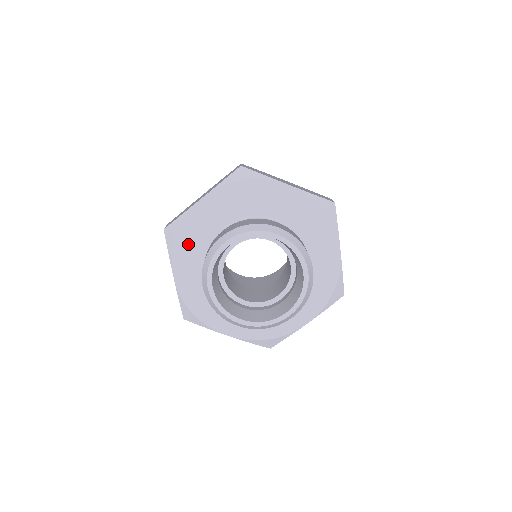
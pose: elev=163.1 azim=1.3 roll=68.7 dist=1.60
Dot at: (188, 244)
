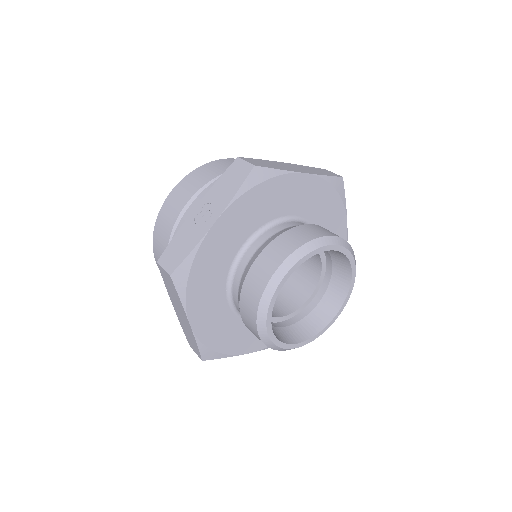
Dot at: (258, 202)
